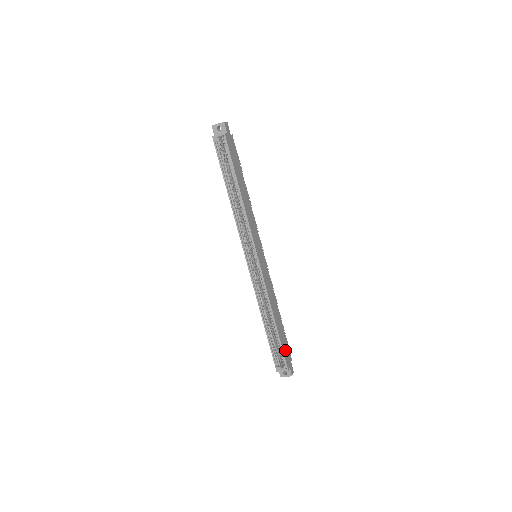
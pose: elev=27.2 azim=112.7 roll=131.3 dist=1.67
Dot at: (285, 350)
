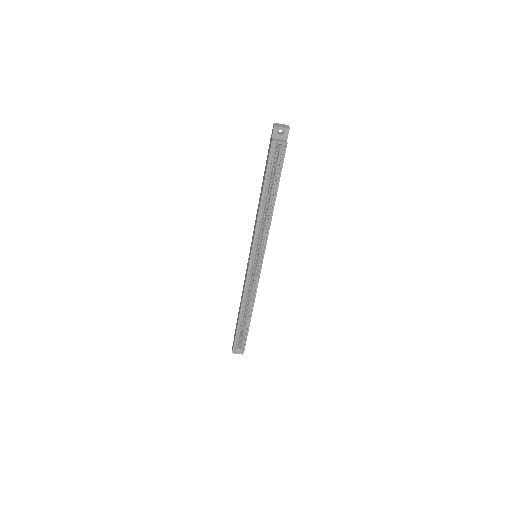
Dot at: occluded
